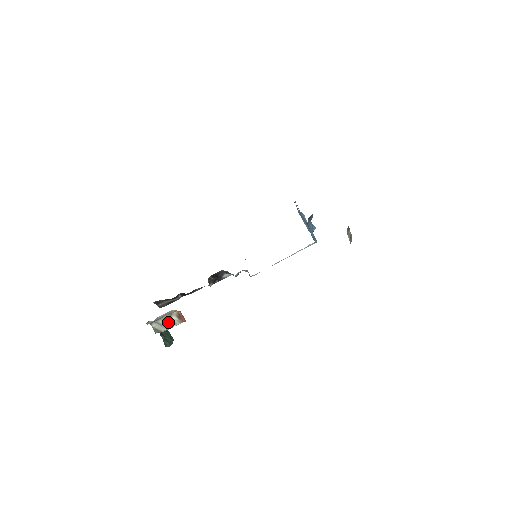
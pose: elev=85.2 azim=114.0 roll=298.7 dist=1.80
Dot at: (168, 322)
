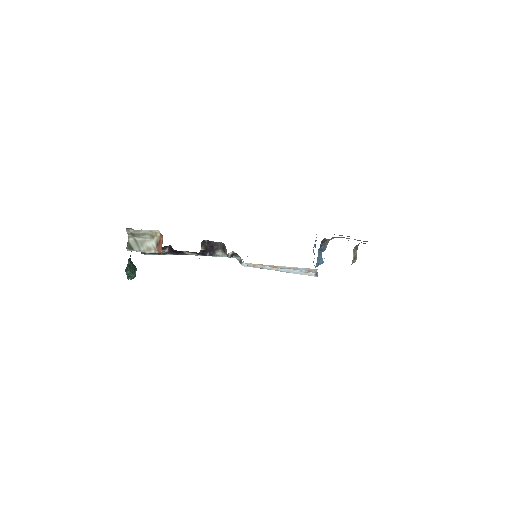
Dot at: (145, 244)
